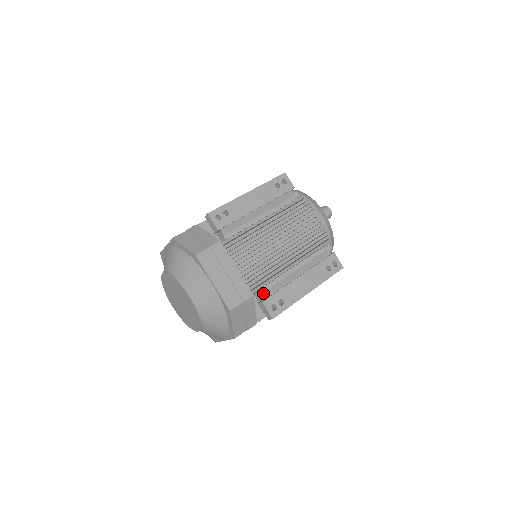
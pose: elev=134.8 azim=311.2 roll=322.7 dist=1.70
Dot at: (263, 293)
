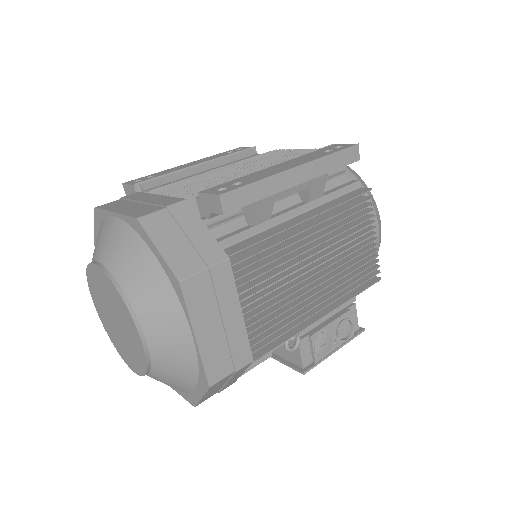
Dot at: occluded
